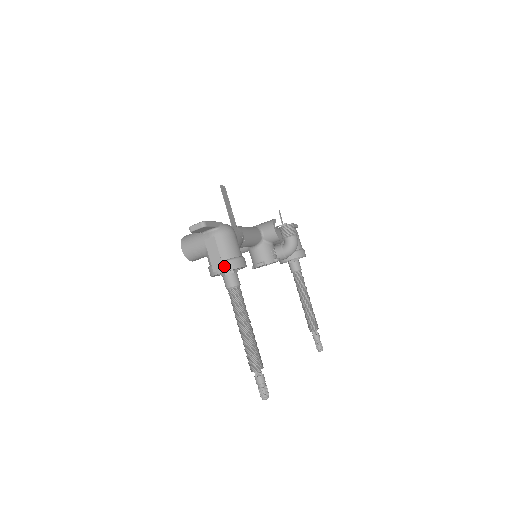
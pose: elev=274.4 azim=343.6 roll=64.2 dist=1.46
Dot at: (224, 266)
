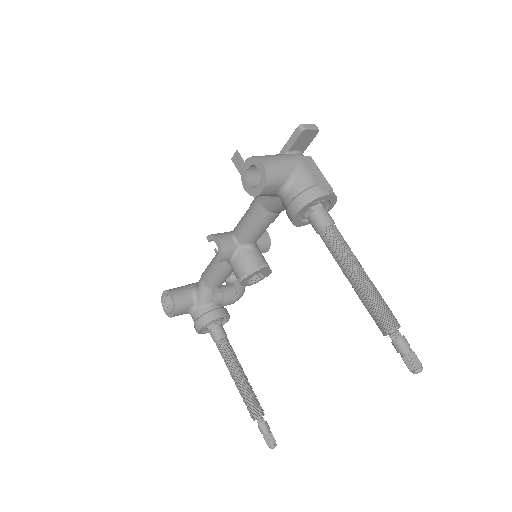
Dot at: (330, 189)
